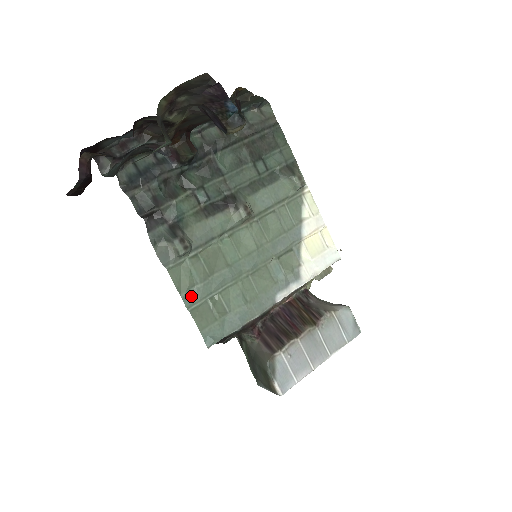
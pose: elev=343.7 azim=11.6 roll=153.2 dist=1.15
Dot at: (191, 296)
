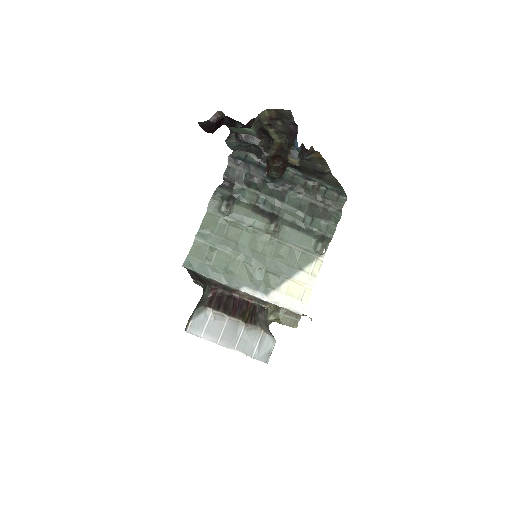
Dot at: (204, 234)
